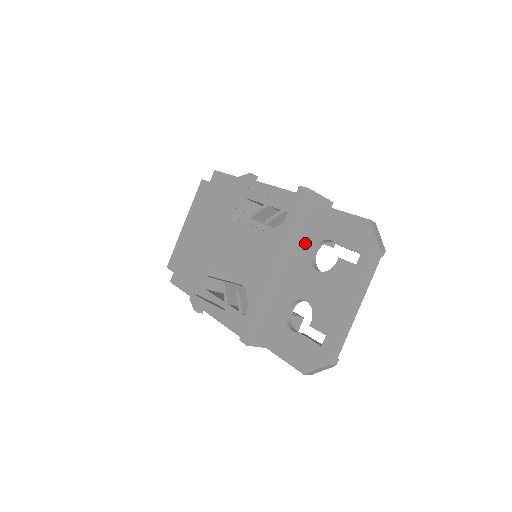
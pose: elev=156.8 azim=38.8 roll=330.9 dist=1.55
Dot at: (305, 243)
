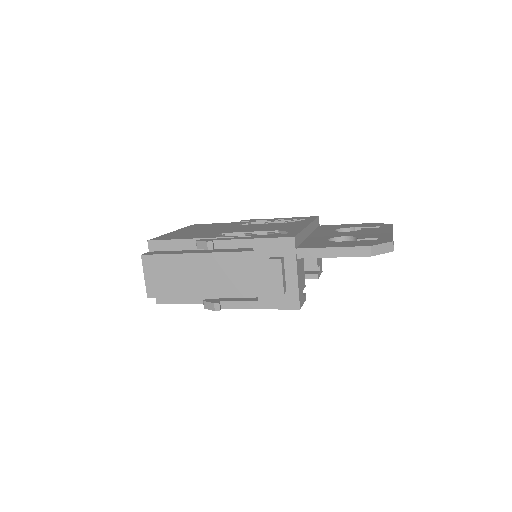
Dot at: (325, 230)
